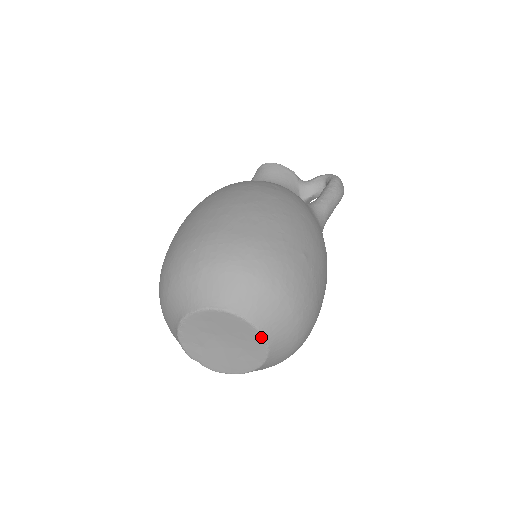
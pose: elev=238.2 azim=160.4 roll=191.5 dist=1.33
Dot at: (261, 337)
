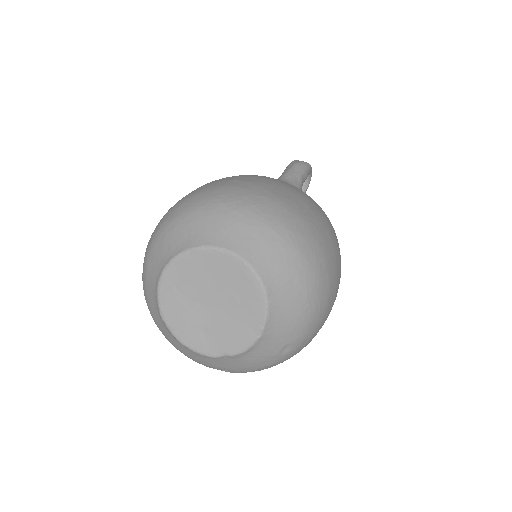
Dot at: (222, 253)
